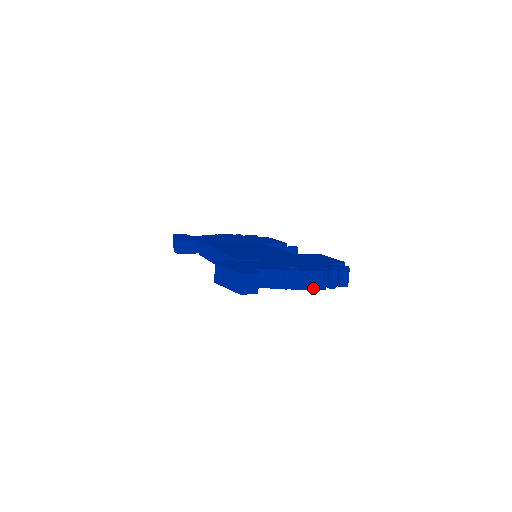
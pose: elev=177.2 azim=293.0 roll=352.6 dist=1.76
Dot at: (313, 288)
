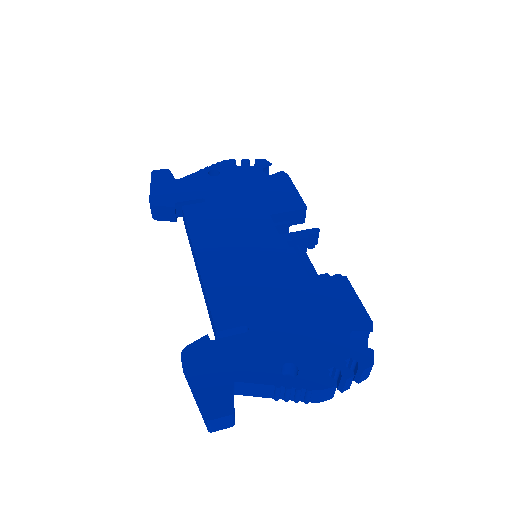
Dot at: (314, 401)
